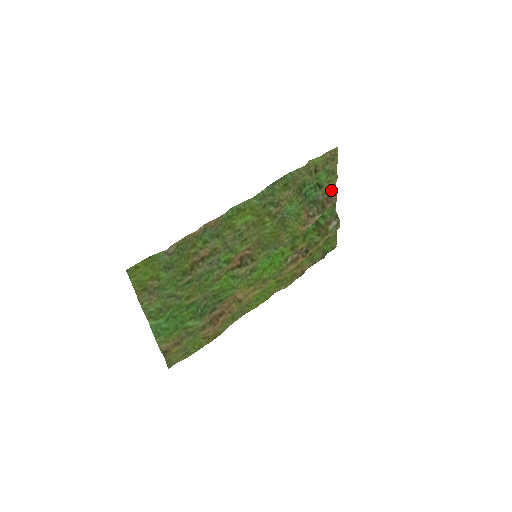
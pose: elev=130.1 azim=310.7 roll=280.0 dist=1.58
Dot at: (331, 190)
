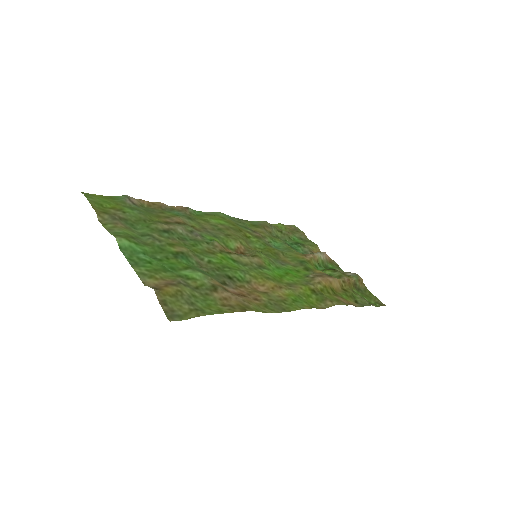
Dot at: occluded
